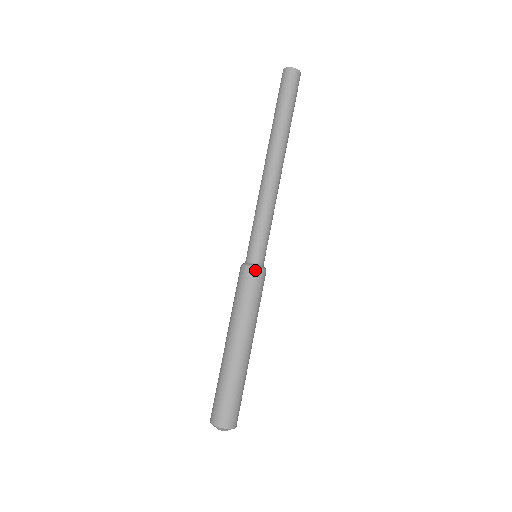
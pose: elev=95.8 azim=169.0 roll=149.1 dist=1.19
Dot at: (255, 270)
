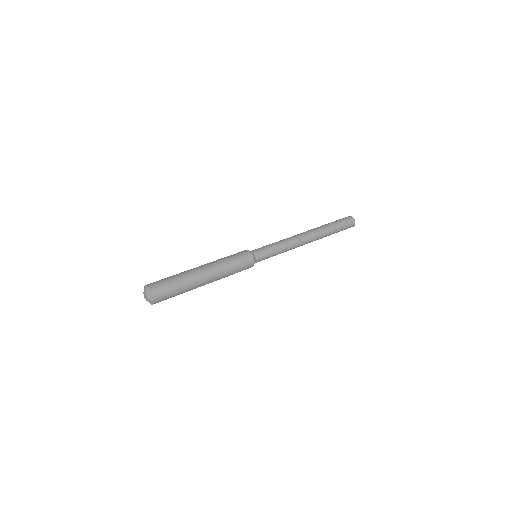
Dot at: (248, 251)
